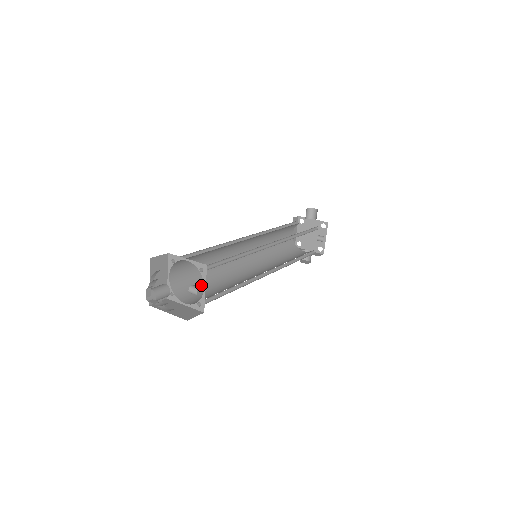
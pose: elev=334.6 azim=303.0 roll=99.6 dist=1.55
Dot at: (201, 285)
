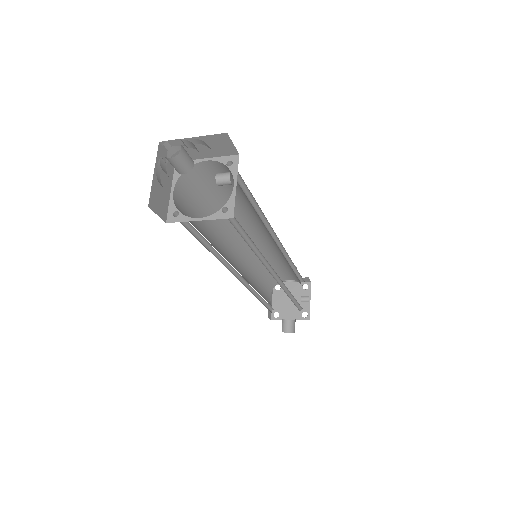
Dot at: occluded
